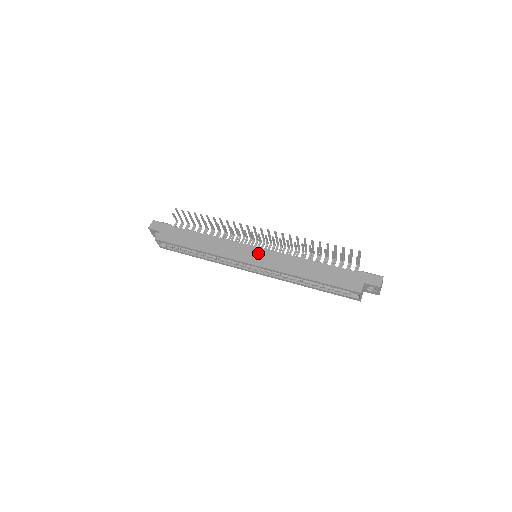
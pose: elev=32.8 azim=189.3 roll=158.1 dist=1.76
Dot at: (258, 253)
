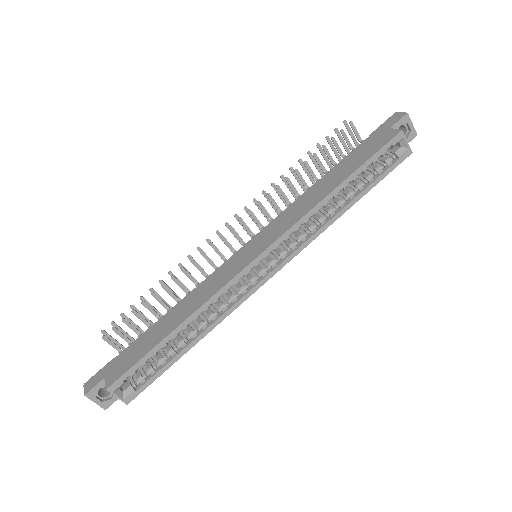
Dot at: (254, 243)
